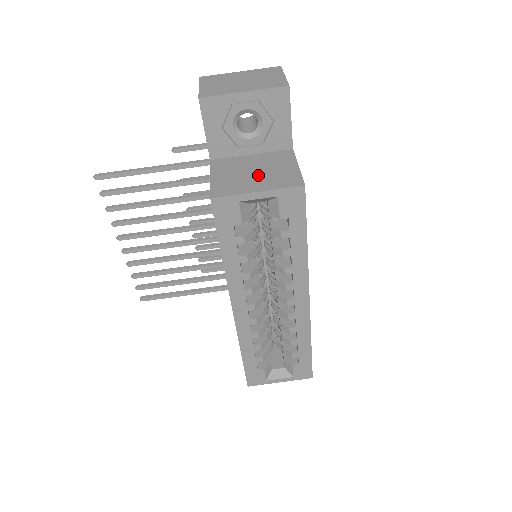
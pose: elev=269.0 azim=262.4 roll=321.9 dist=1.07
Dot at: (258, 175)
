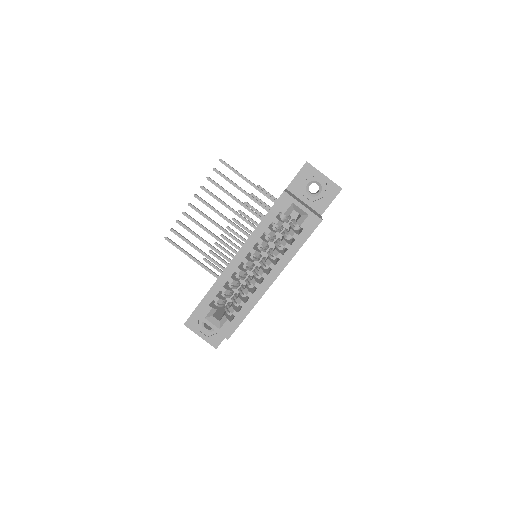
Dot at: (305, 205)
